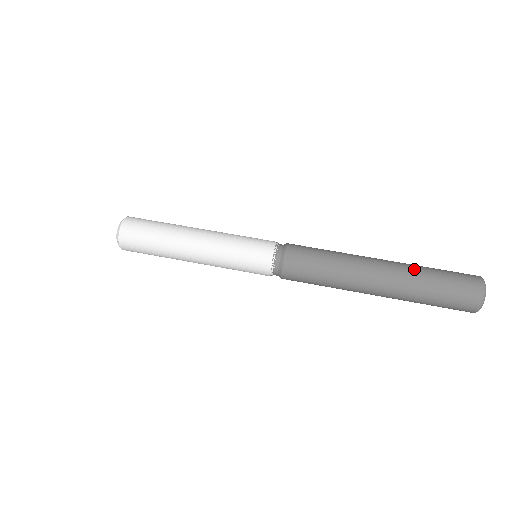
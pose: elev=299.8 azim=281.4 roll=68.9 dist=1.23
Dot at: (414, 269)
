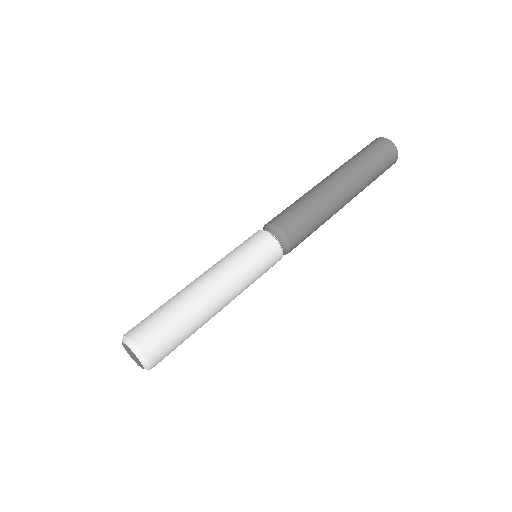
Dot at: (342, 165)
